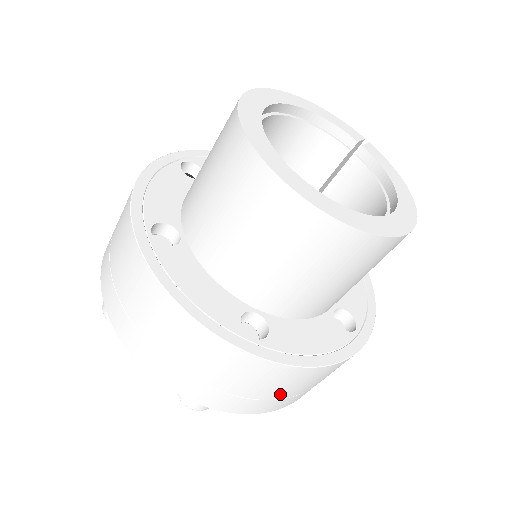
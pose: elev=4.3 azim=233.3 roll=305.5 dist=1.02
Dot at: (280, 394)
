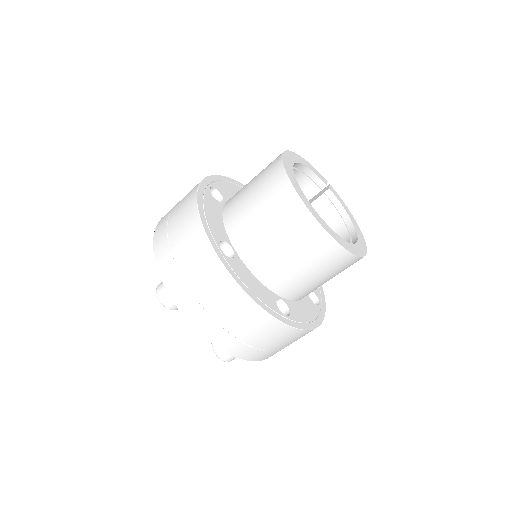
Dot at: (284, 347)
